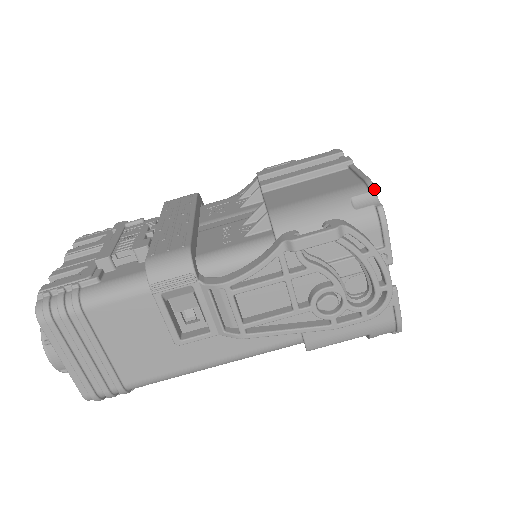
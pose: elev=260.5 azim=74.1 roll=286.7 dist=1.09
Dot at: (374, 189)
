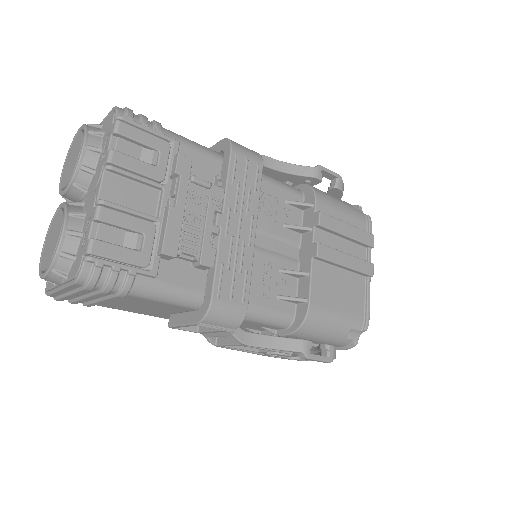
Dot at: occluded
